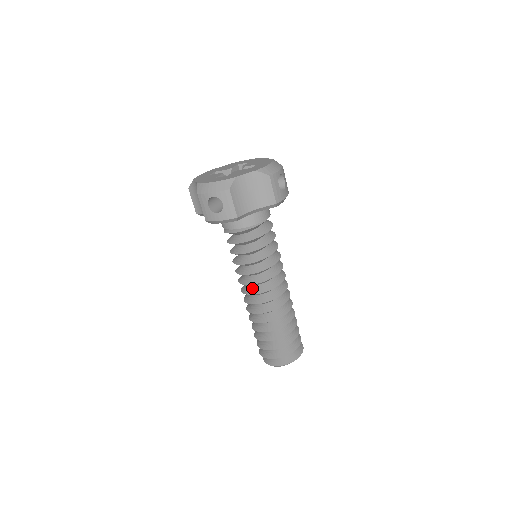
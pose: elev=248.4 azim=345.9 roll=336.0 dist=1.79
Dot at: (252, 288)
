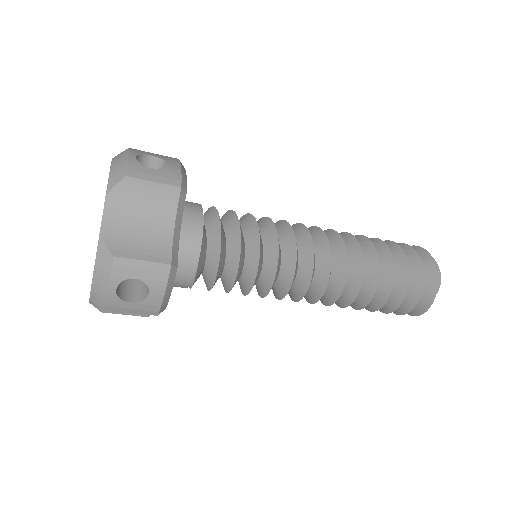
Dot at: occluded
